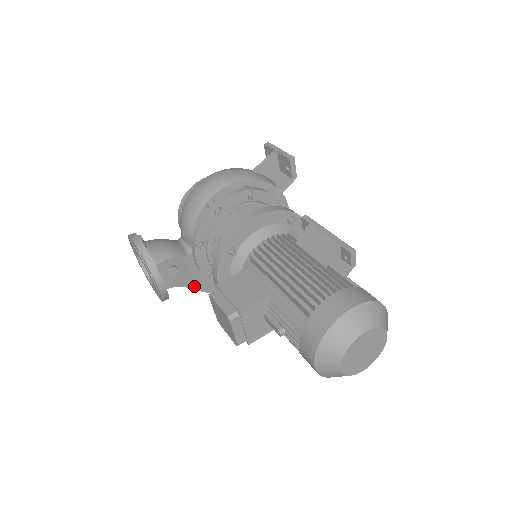
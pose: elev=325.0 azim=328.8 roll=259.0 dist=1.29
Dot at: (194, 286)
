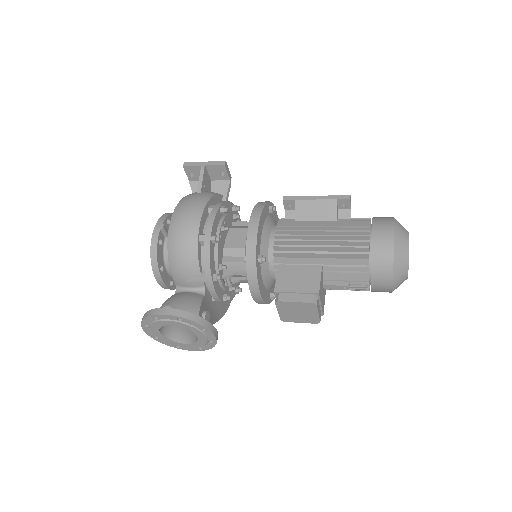
Dot at: (215, 319)
